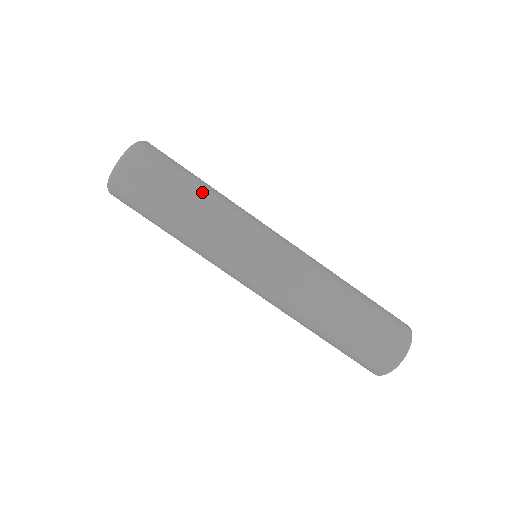
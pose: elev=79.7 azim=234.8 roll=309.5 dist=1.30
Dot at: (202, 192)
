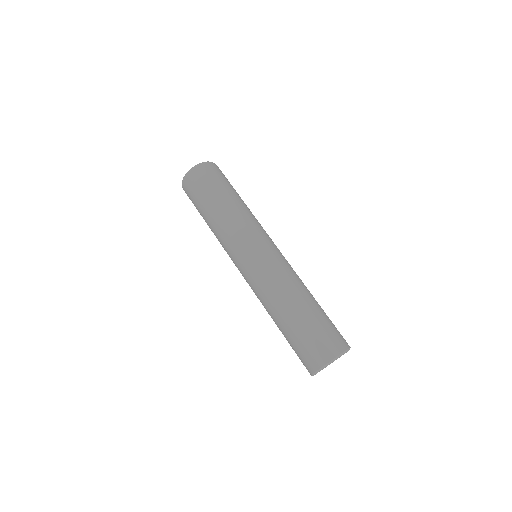
Dot at: (233, 200)
